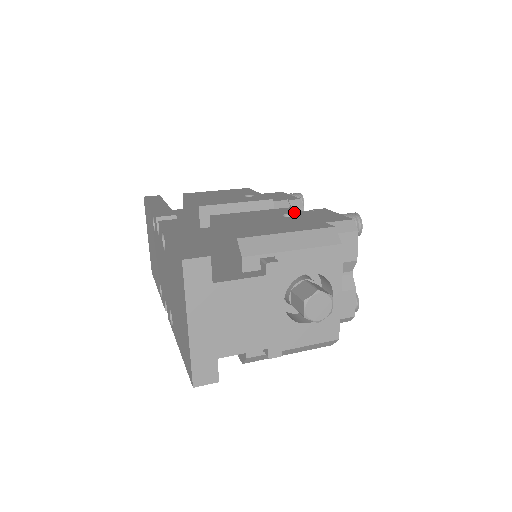
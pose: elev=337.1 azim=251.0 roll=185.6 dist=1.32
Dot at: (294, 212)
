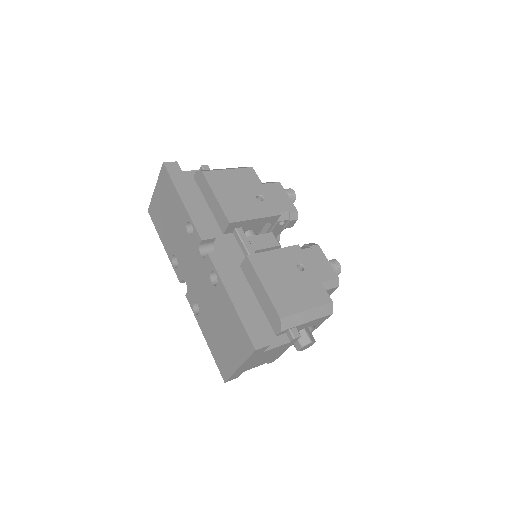
Dot at: (303, 260)
